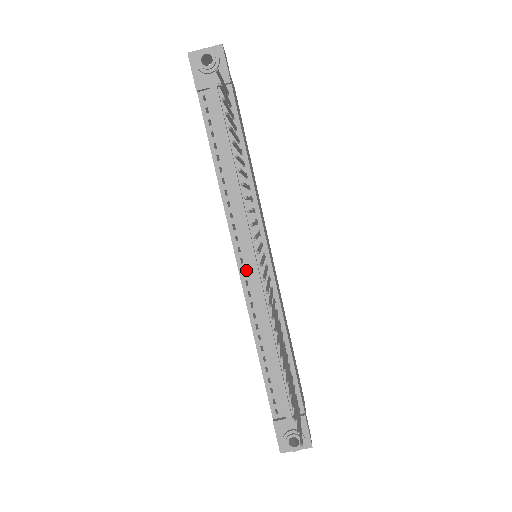
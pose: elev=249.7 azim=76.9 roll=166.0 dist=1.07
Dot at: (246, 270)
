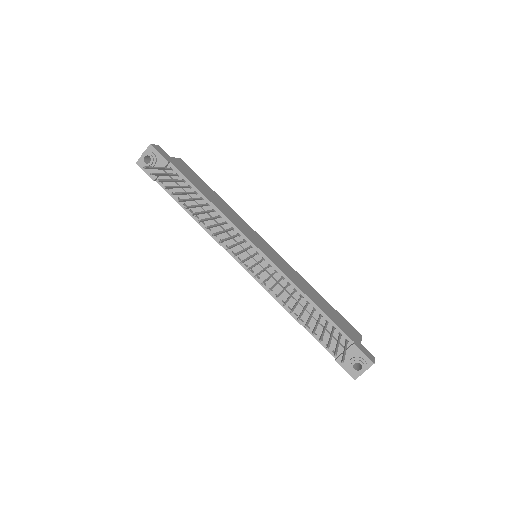
Dot at: (252, 269)
